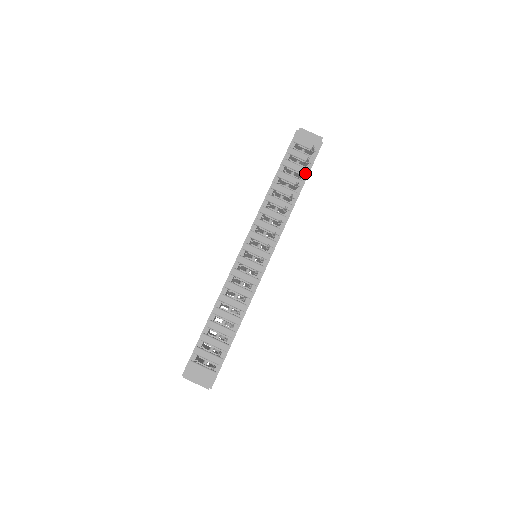
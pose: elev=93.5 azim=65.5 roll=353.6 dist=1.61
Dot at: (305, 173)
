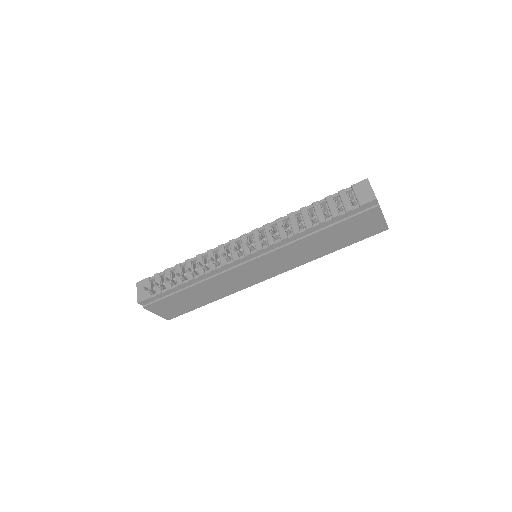
Dot at: (333, 216)
